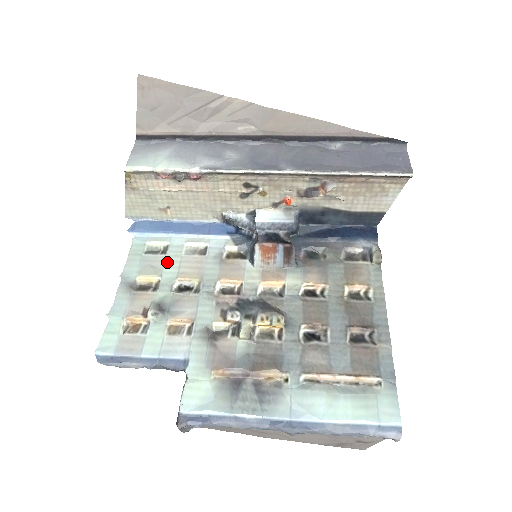
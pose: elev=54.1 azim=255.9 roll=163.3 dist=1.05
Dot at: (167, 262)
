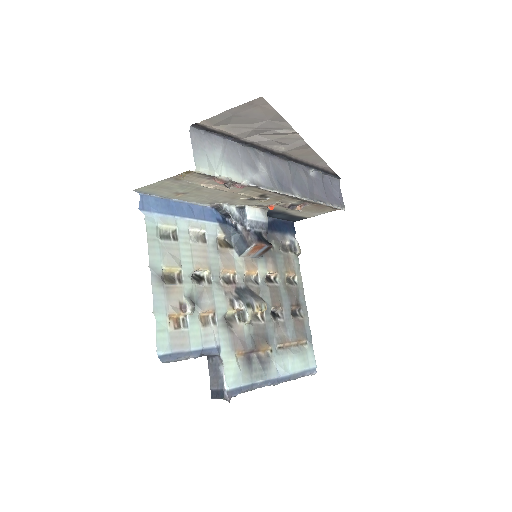
Dot at: (182, 250)
